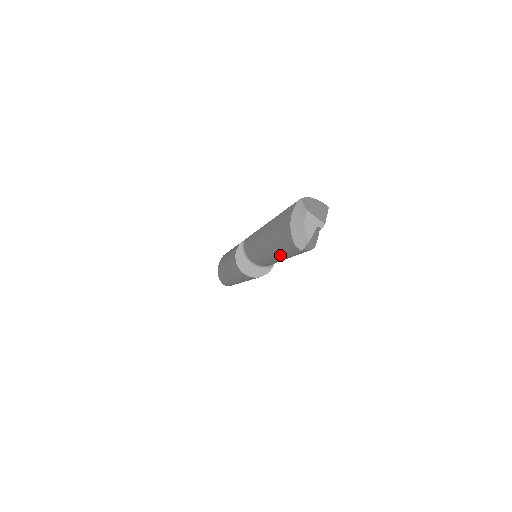
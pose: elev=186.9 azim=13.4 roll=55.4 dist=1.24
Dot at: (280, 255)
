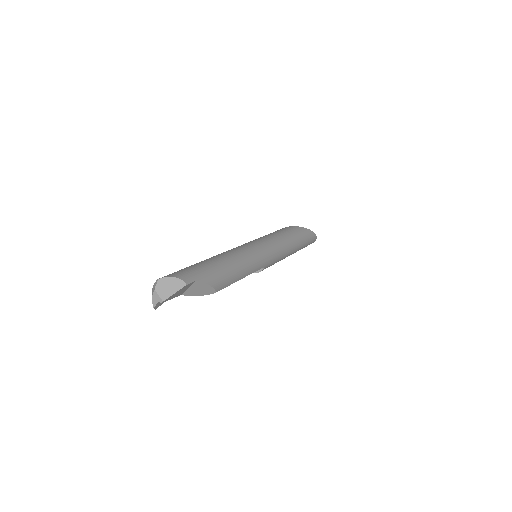
Dot at: occluded
